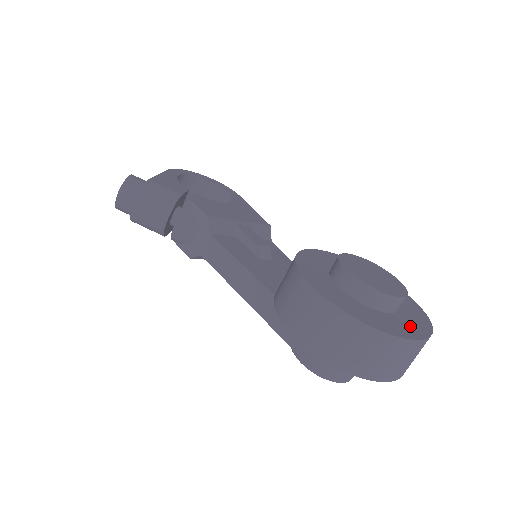
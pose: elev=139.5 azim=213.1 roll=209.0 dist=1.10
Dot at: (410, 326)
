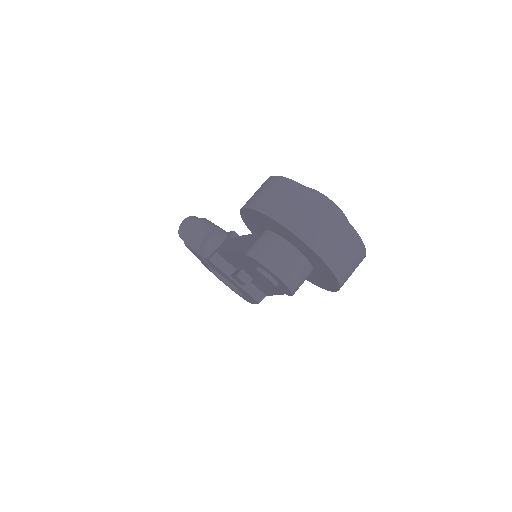
Dot at: occluded
